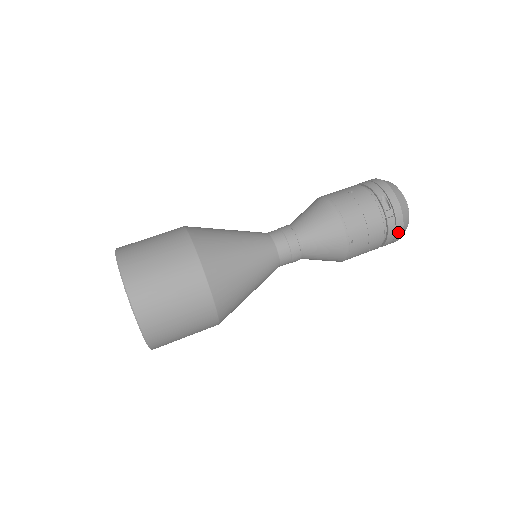
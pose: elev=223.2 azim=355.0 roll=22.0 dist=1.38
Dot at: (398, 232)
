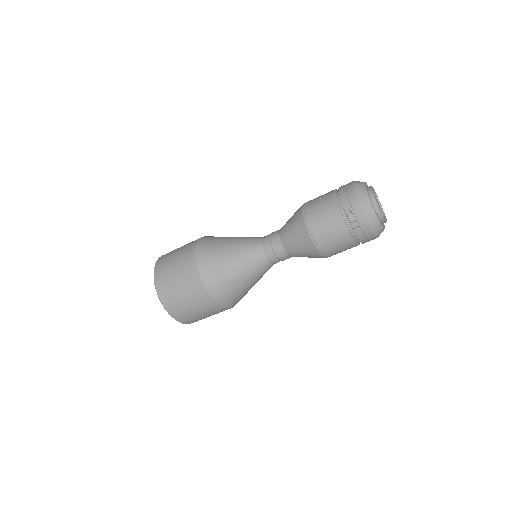
Dot at: (370, 236)
